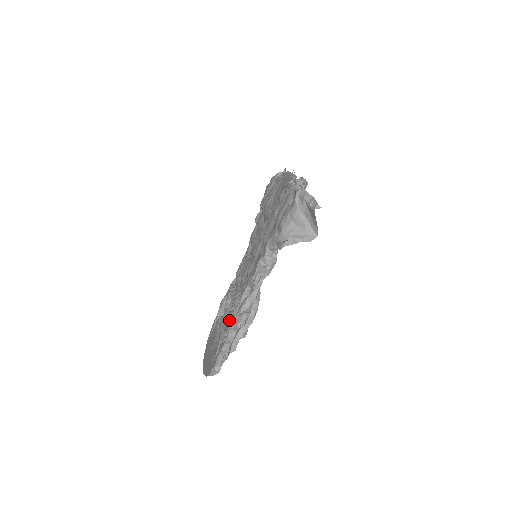
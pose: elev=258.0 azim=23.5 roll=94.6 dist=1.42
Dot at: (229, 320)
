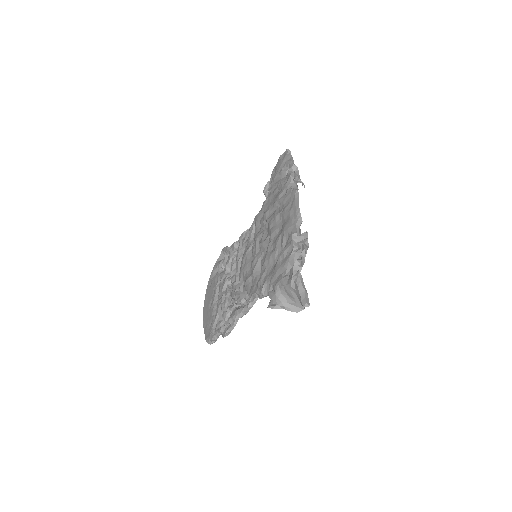
Dot at: (226, 303)
